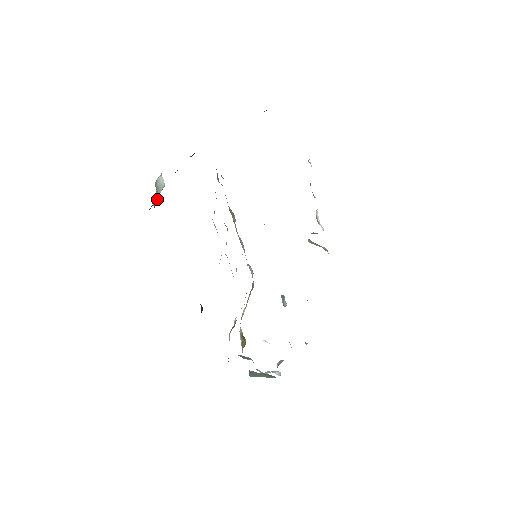
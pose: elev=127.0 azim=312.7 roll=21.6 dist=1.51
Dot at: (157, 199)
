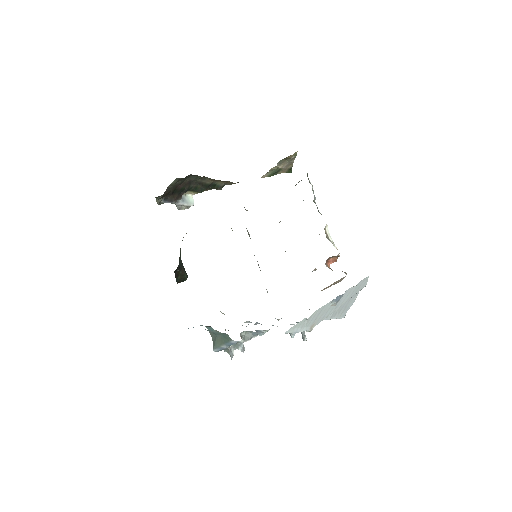
Dot at: (183, 208)
